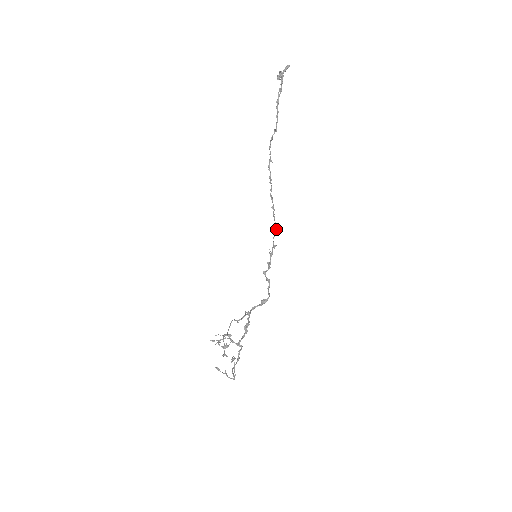
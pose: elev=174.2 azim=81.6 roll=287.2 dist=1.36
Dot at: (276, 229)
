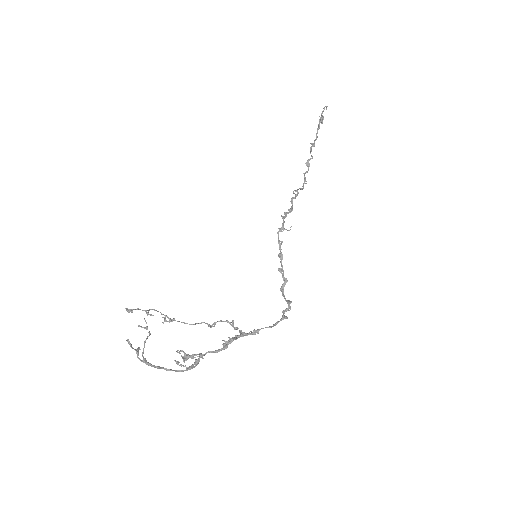
Dot at: (282, 223)
